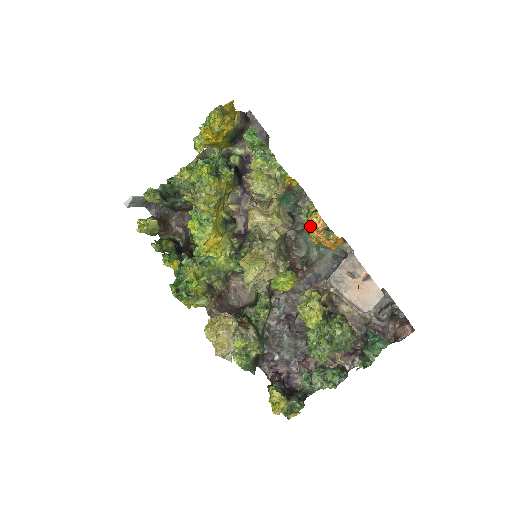
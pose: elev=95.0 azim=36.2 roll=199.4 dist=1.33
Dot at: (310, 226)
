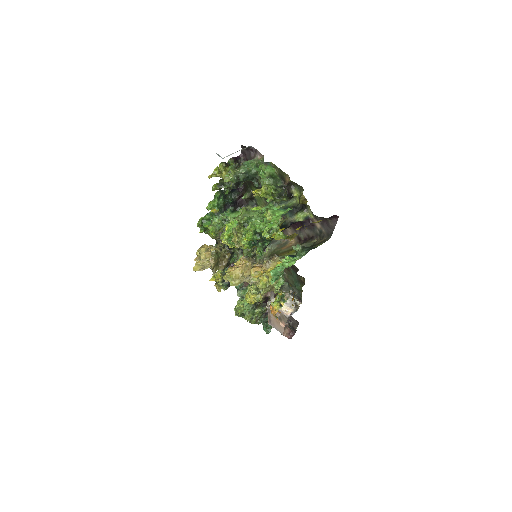
Dot at: (270, 306)
